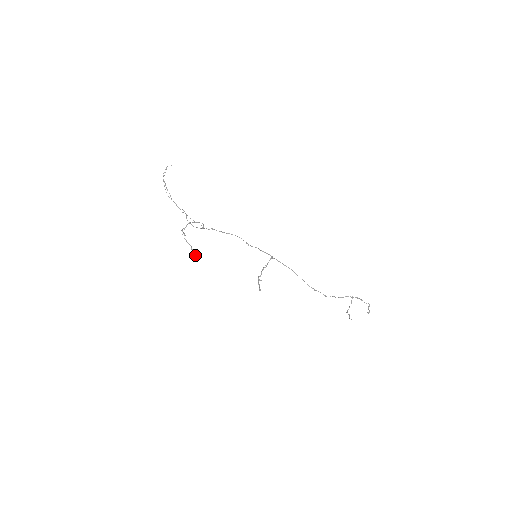
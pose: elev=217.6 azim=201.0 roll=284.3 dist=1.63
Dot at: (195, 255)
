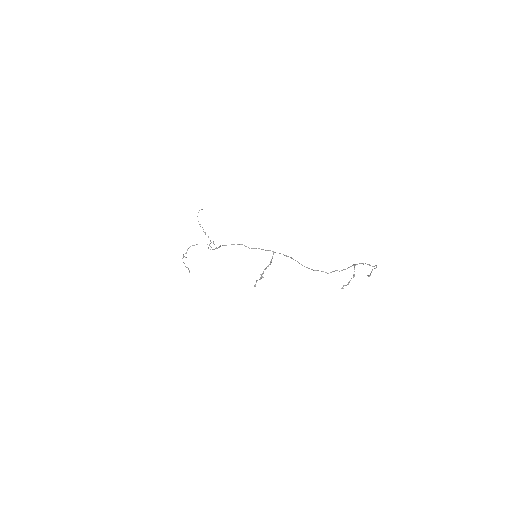
Dot at: (189, 271)
